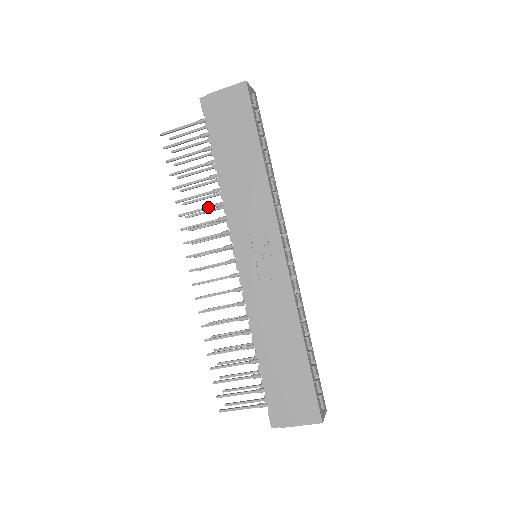
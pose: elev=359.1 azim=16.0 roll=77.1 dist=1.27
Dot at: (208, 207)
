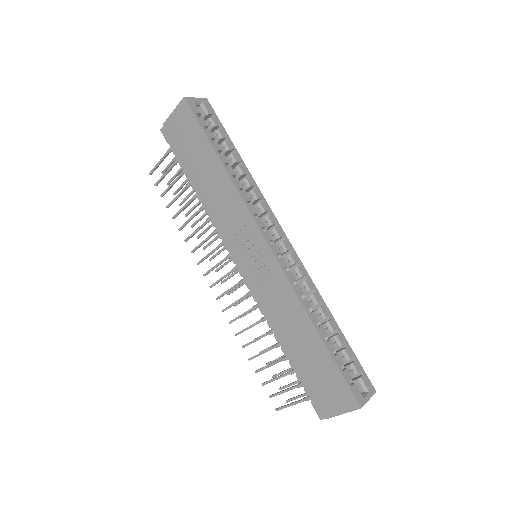
Dot at: (202, 225)
